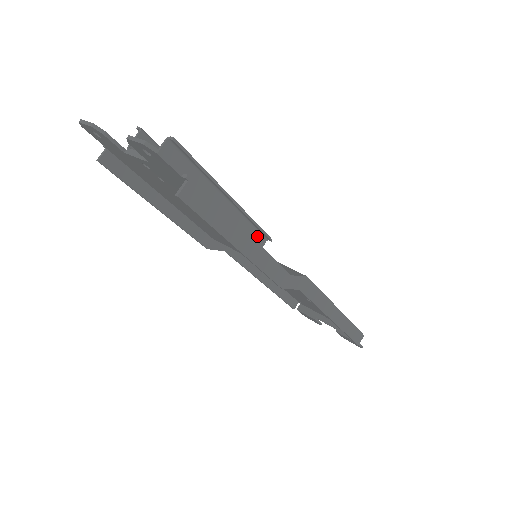
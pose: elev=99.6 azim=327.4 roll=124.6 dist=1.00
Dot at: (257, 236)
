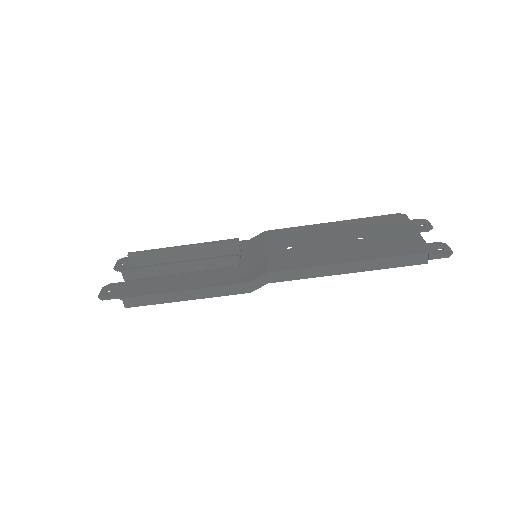
Dot at: (226, 259)
